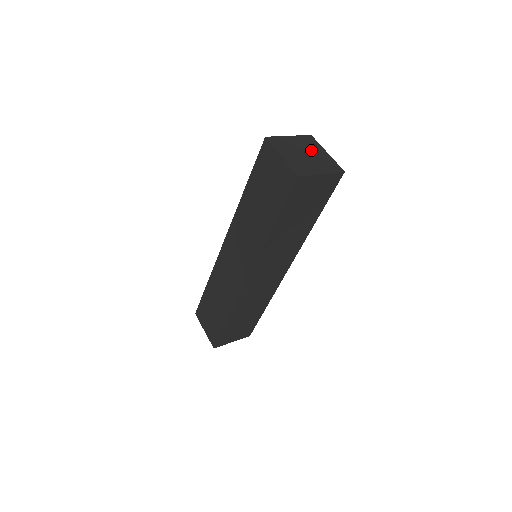
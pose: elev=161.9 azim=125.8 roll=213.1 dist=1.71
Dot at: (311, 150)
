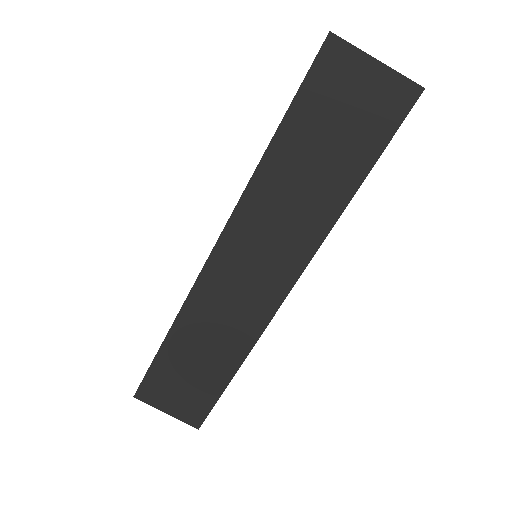
Dot at: occluded
